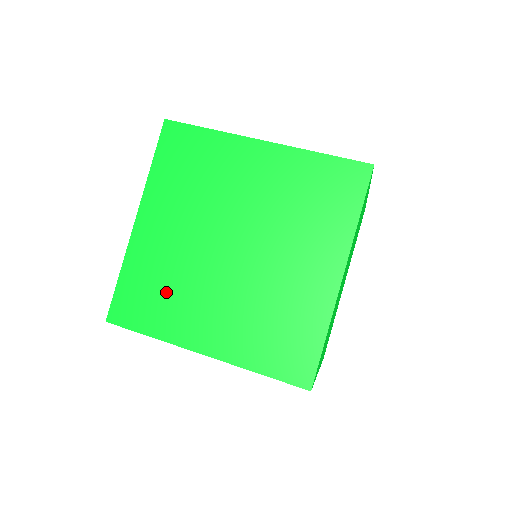
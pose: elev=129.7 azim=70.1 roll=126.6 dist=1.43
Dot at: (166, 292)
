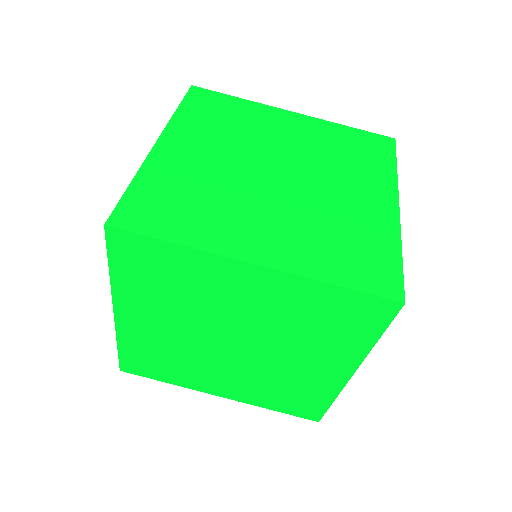
Dot at: (171, 362)
